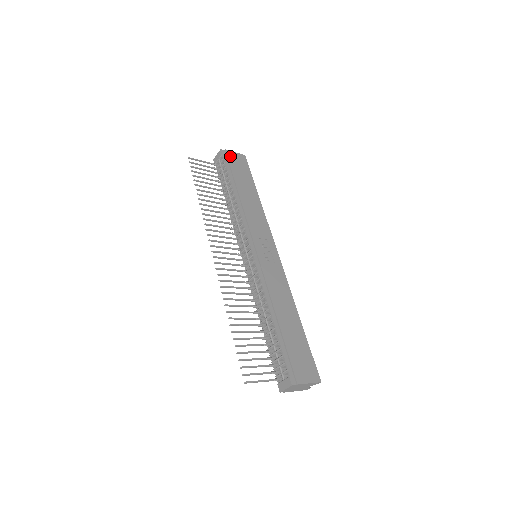
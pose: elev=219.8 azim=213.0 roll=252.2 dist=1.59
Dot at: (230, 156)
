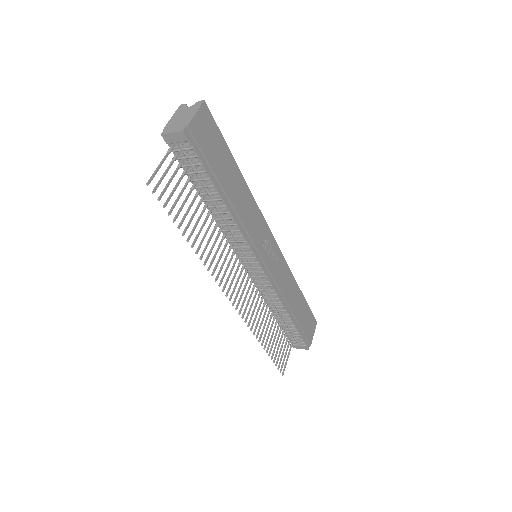
Dot at: (197, 133)
